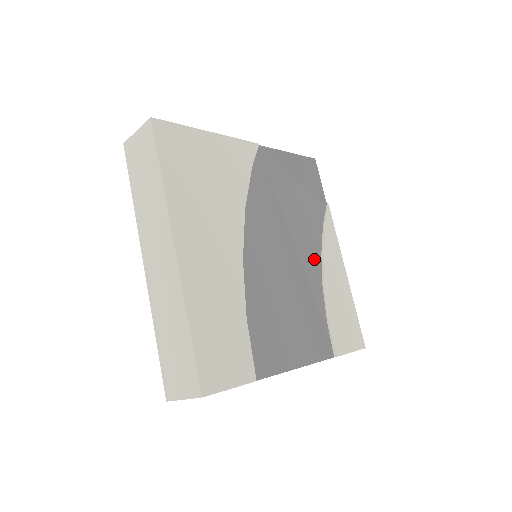
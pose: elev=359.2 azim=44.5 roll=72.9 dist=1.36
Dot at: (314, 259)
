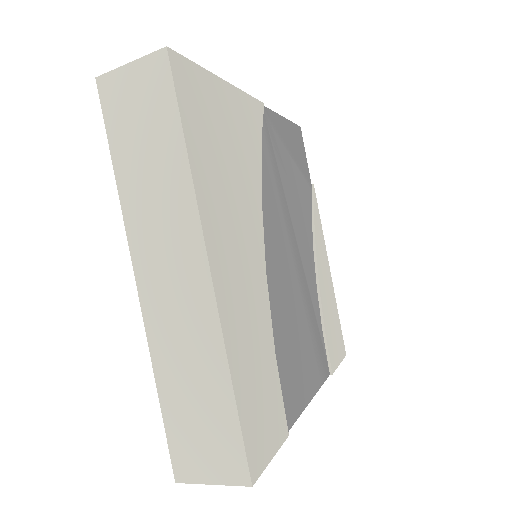
Dot at: (310, 257)
